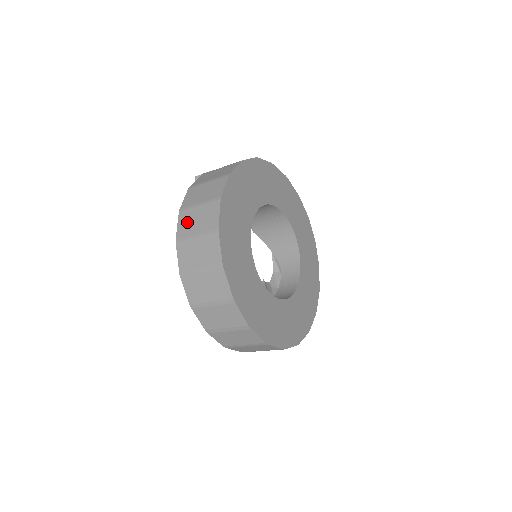
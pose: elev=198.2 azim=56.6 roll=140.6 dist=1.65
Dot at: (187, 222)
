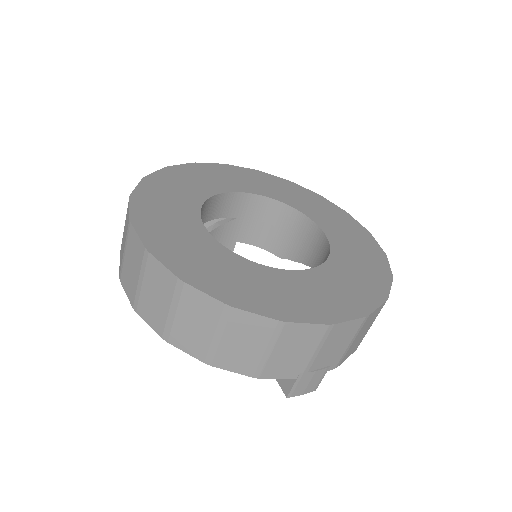
Dot at: occluded
